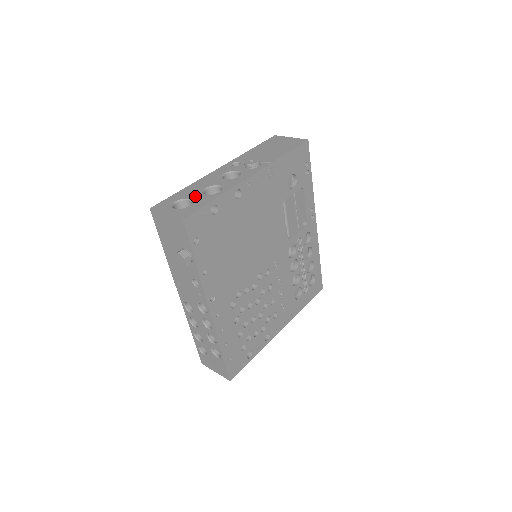
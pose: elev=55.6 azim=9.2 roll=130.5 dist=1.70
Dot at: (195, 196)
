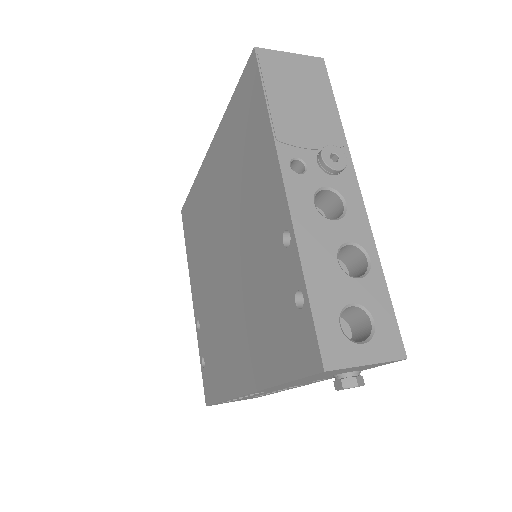
Dot at: (352, 292)
